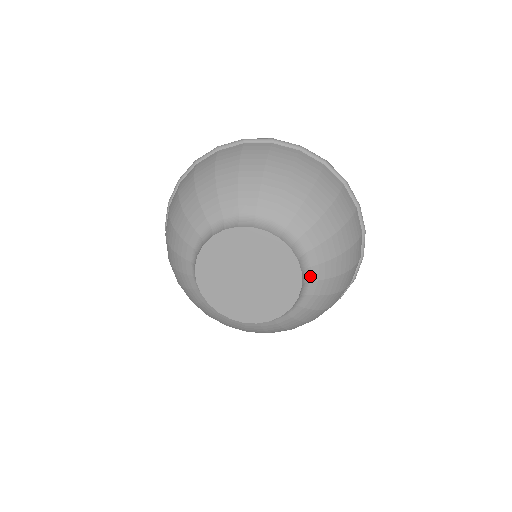
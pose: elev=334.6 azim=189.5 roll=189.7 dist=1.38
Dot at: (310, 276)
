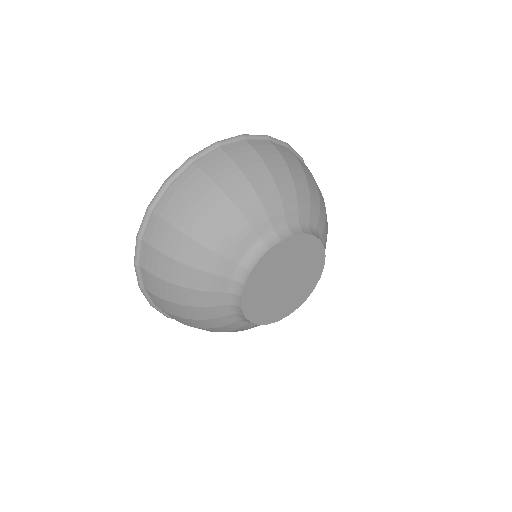
Dot at: (305, 222)
